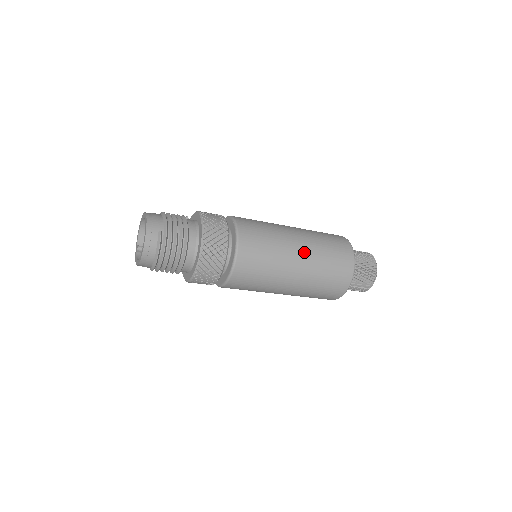
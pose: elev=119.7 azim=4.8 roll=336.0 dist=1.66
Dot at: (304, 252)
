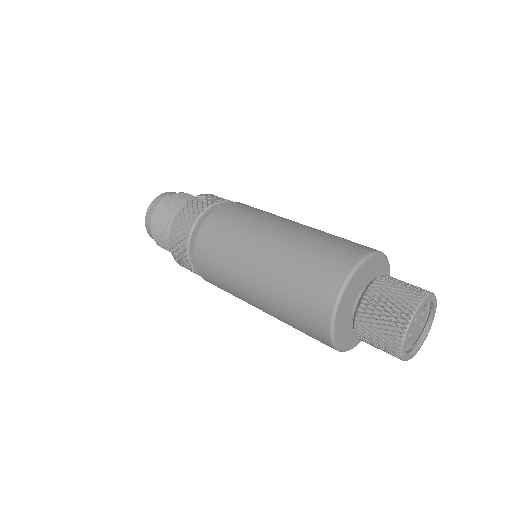
Dot at: (286, 231)
